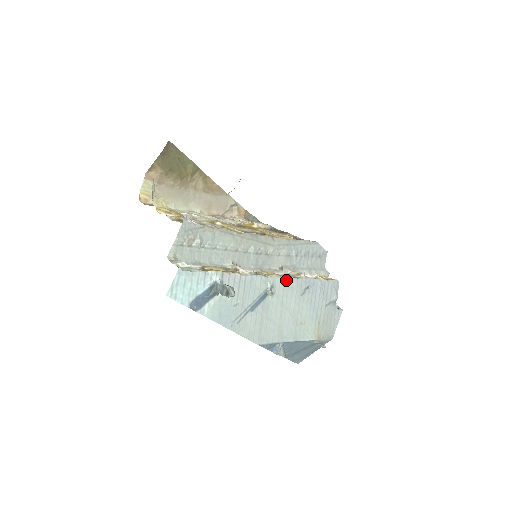
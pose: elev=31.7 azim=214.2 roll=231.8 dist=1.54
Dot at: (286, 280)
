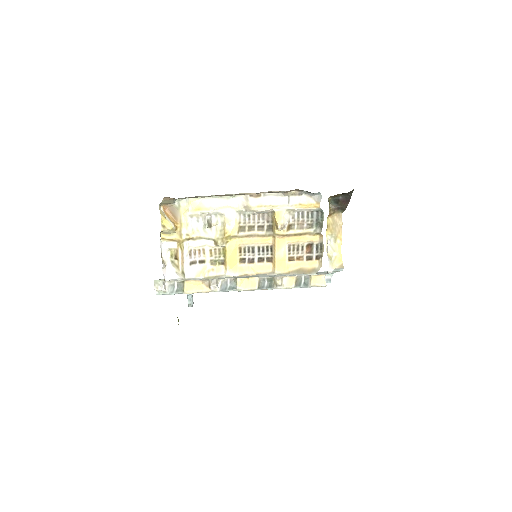
Dot at: occluded
